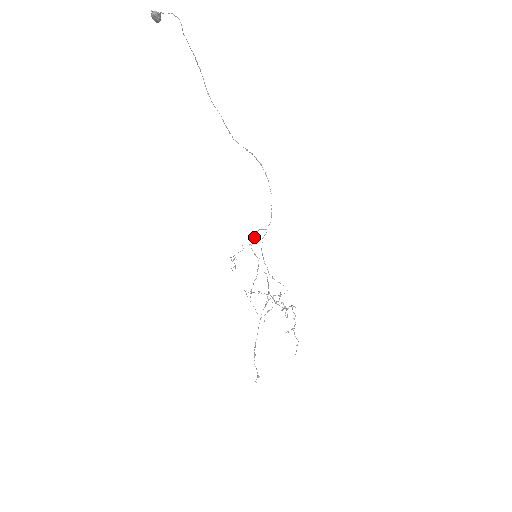
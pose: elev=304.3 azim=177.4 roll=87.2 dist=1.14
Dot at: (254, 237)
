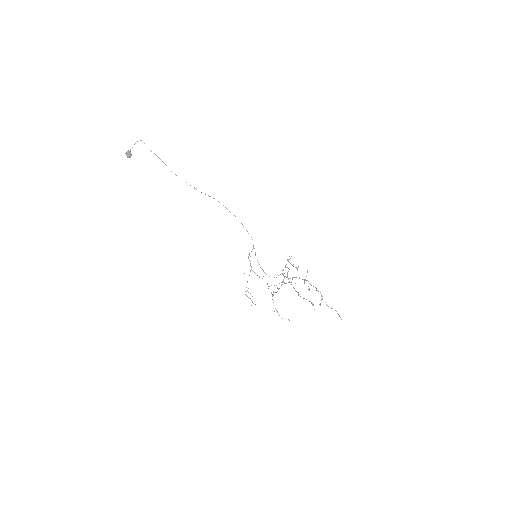
Dot at: (250, 261)
